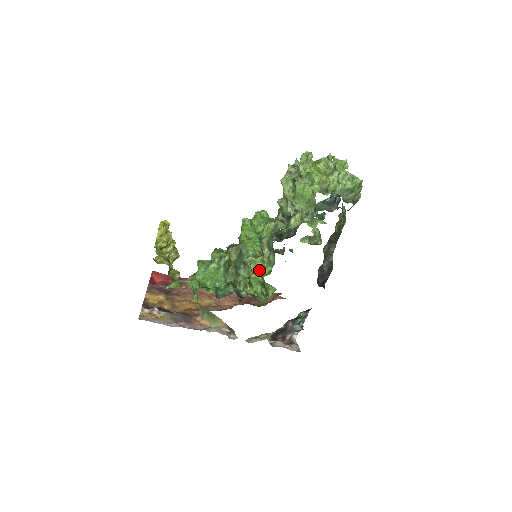
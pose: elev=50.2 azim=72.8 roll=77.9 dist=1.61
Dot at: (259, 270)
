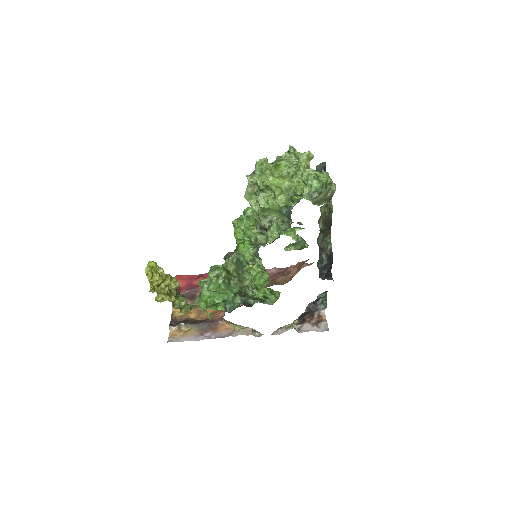
Dot at: (259, 277)
